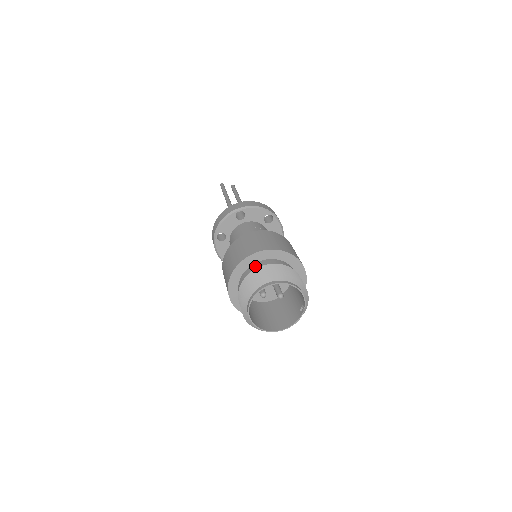
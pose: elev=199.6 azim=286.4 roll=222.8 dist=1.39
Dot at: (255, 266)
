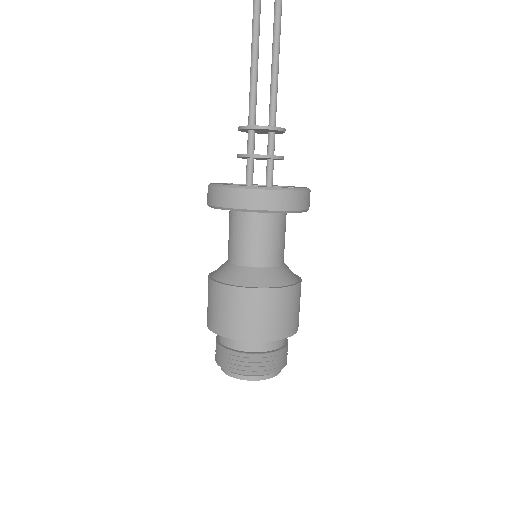
Dot at: (238, 342)
